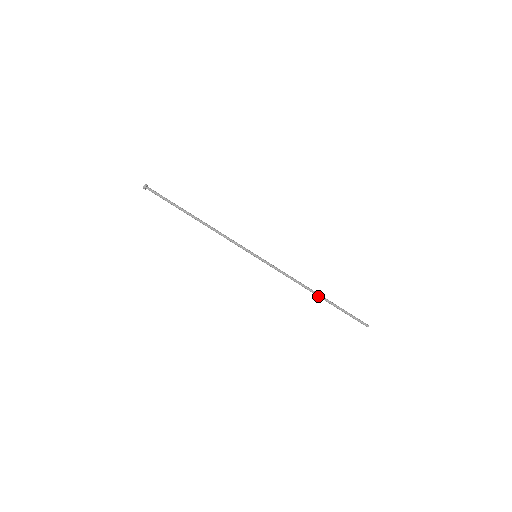
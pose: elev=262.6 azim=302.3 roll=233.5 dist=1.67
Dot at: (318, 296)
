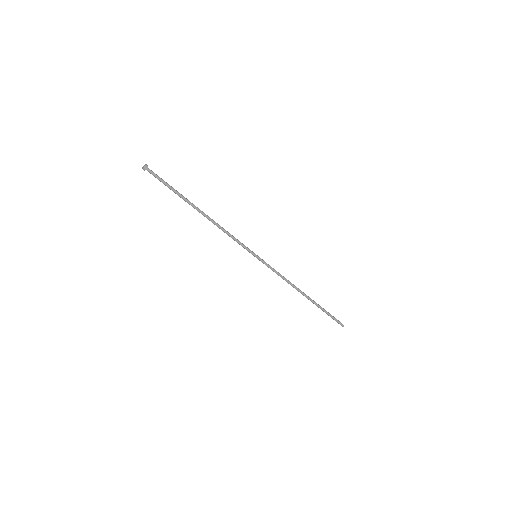
Dot at: (306, 297)
